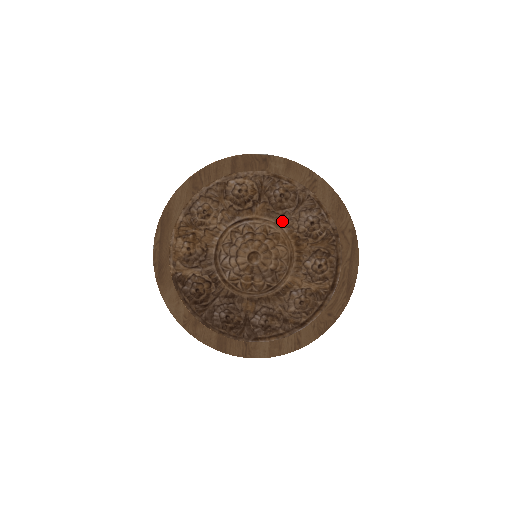
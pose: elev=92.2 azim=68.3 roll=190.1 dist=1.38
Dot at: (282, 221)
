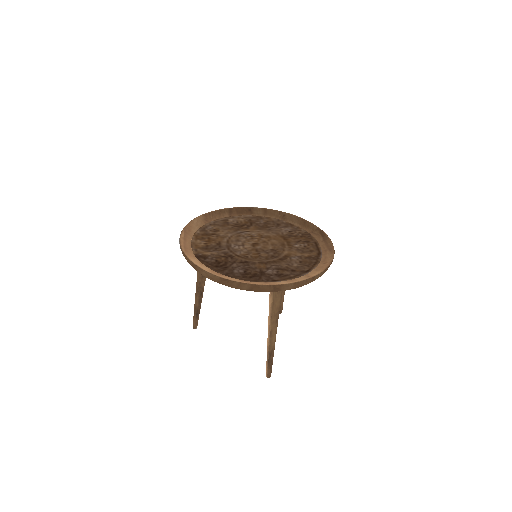
Dot at: (270, 231)
